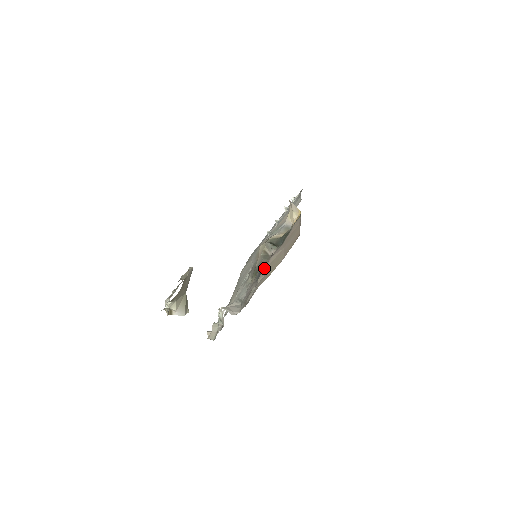
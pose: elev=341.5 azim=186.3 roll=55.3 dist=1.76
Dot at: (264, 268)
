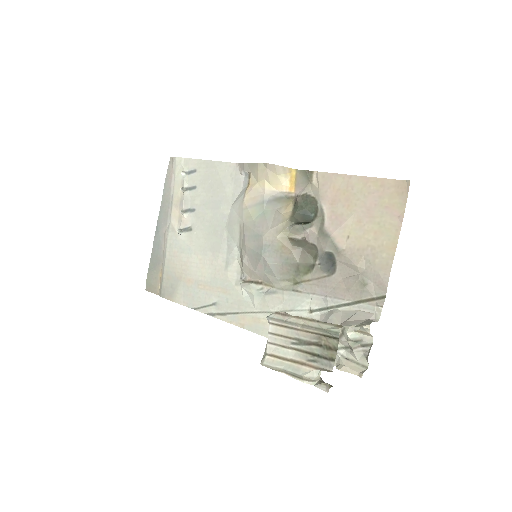
Dot at: (332, 253)
